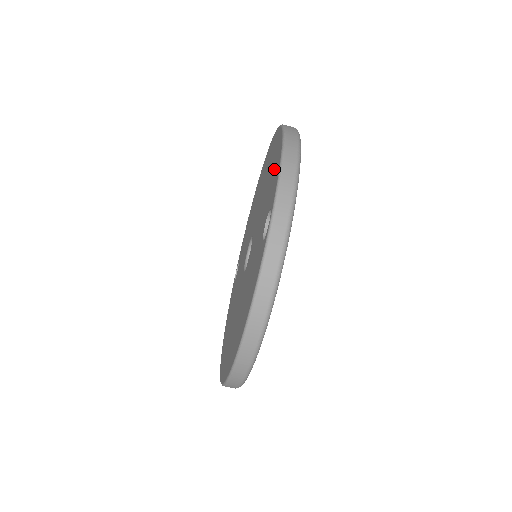
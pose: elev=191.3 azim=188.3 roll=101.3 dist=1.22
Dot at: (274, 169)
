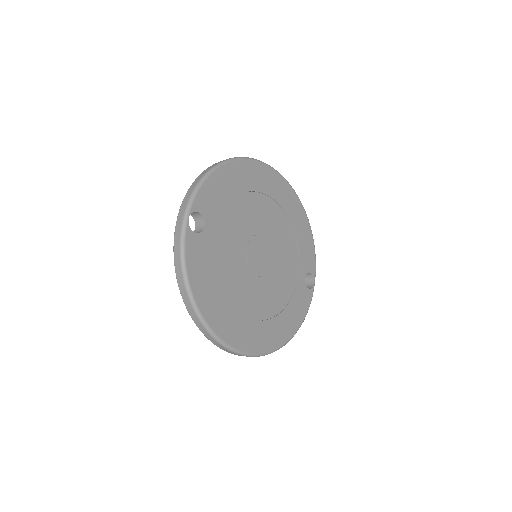
Dot at: occluded
